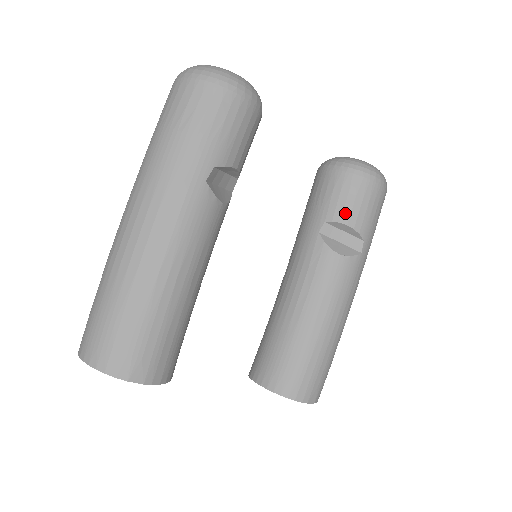
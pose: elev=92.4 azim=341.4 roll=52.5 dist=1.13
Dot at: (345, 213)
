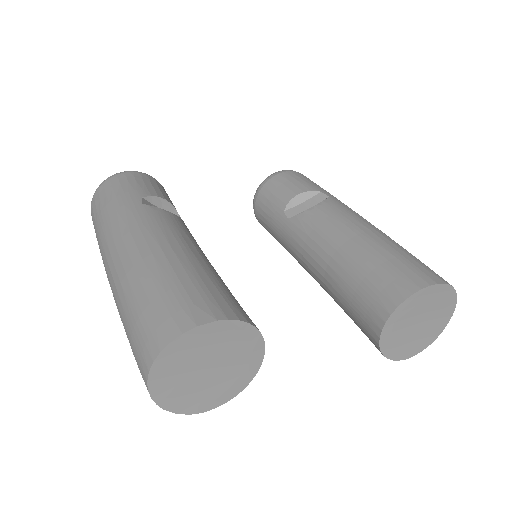
Dot at: (288, 194)
